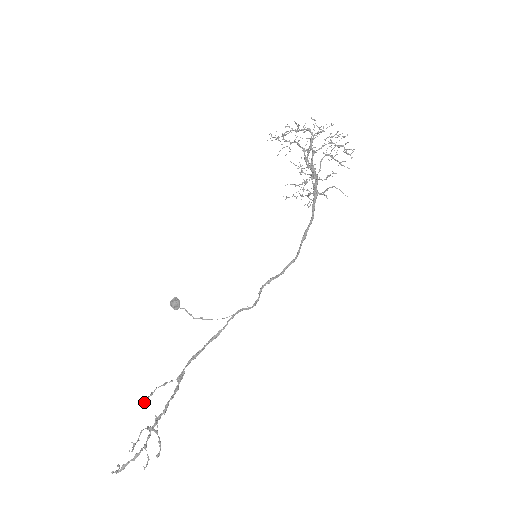
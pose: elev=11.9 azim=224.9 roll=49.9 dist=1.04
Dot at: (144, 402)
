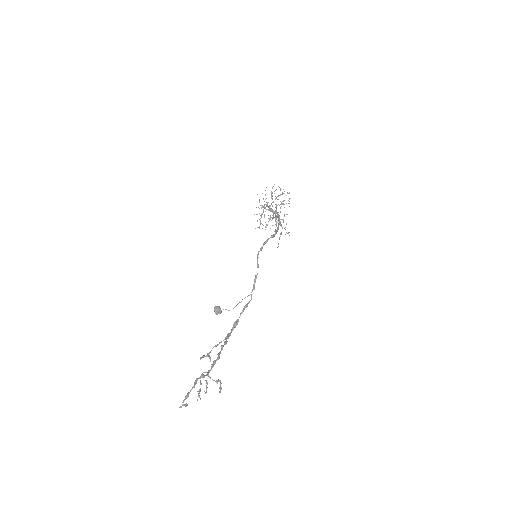
Dot at: (201, 357)
